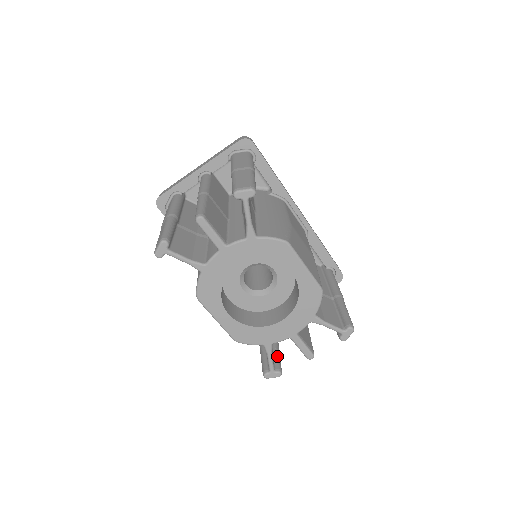
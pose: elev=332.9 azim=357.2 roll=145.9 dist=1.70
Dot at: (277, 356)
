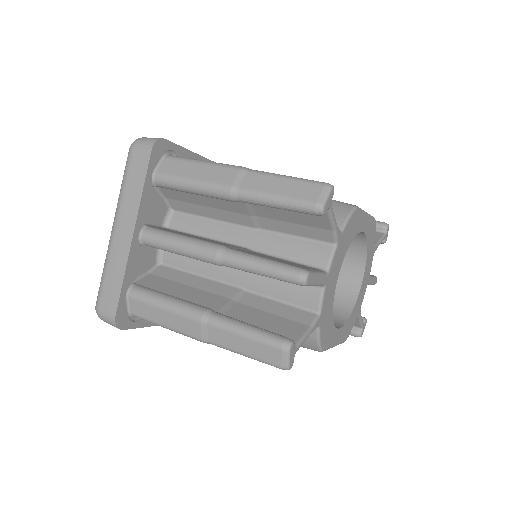
Dot at: occluded
